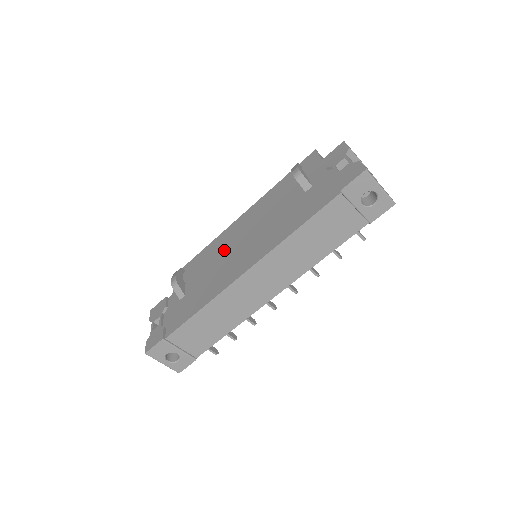
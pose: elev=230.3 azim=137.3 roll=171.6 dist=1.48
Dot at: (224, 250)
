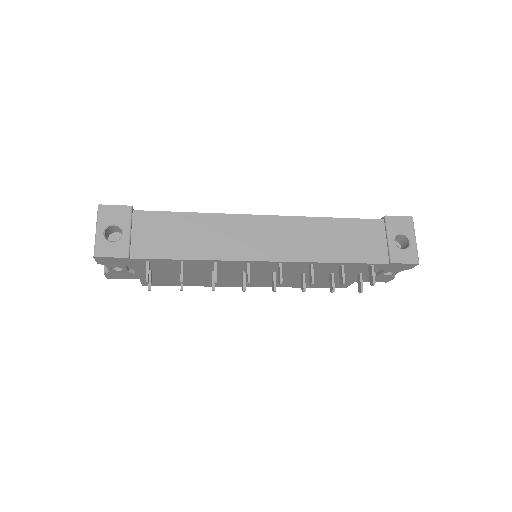
Dot at: occluded
